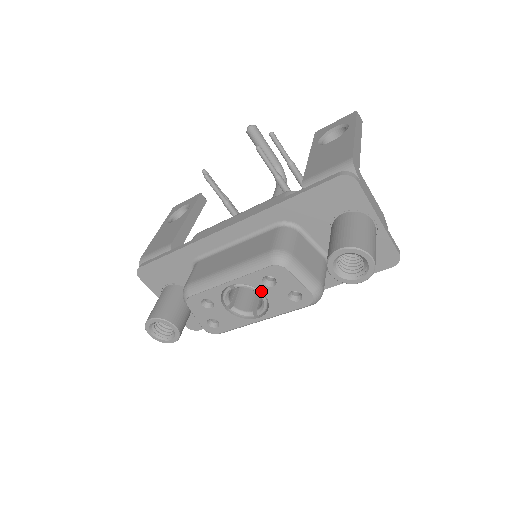
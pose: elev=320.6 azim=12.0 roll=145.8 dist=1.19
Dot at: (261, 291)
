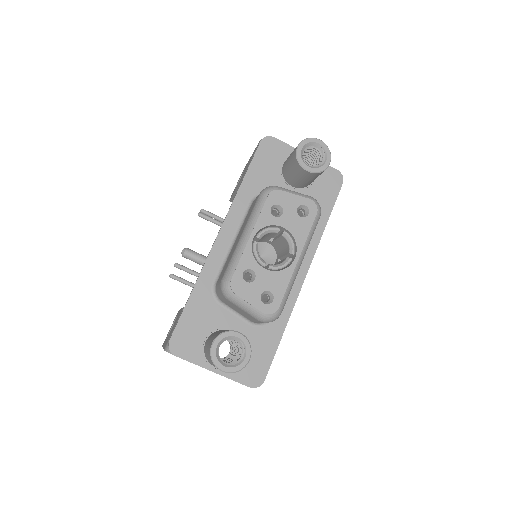
Dot at: (278, 226)
